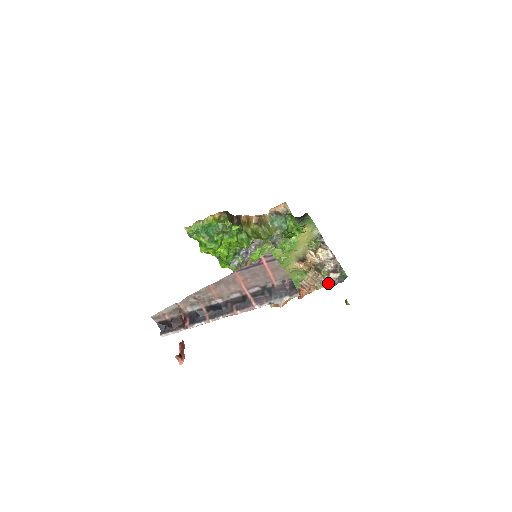
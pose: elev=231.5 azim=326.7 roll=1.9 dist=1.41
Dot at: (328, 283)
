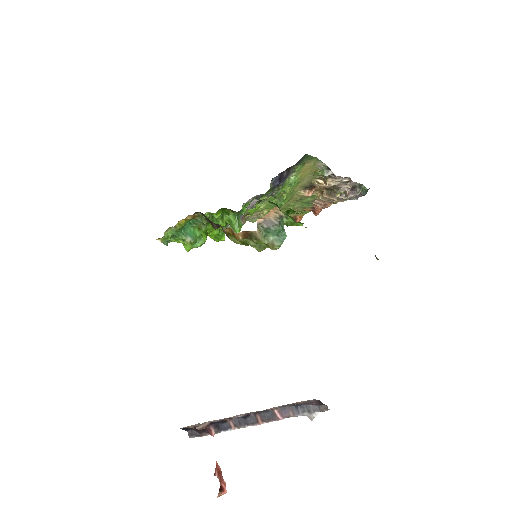
Dot at: (347, 199)
